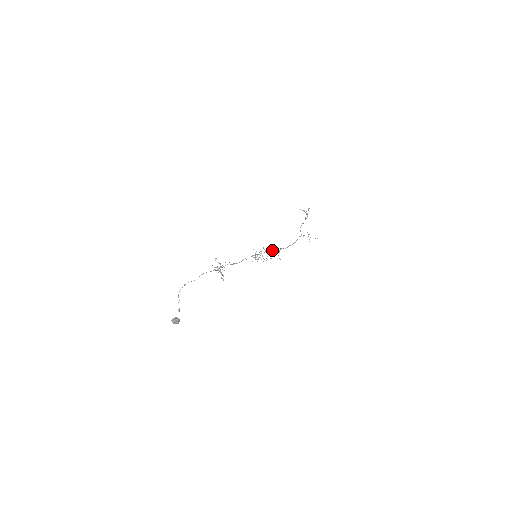
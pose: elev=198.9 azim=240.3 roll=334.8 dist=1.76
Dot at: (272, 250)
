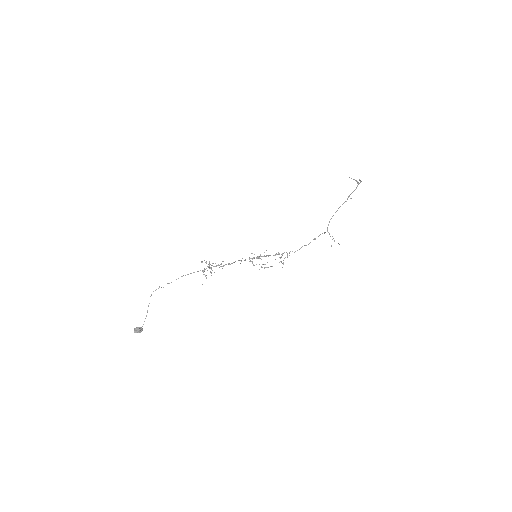
Dot at: (277, 254)
